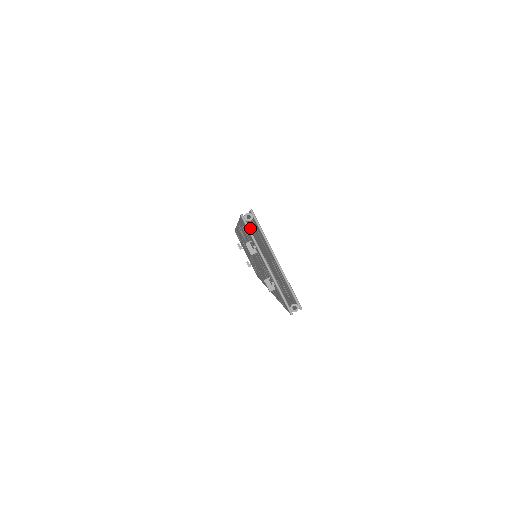
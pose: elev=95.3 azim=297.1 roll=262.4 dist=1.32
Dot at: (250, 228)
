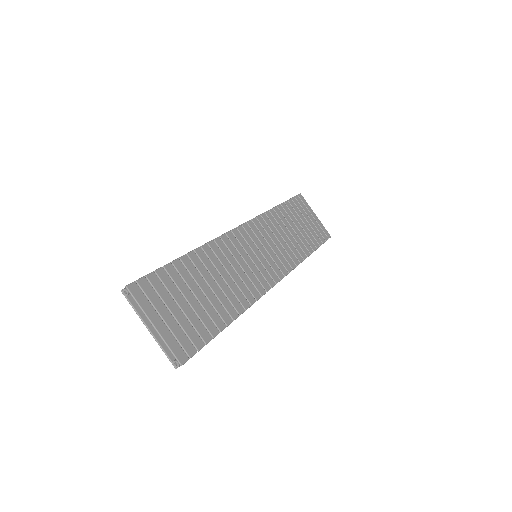
Dot at: (196, 260)
